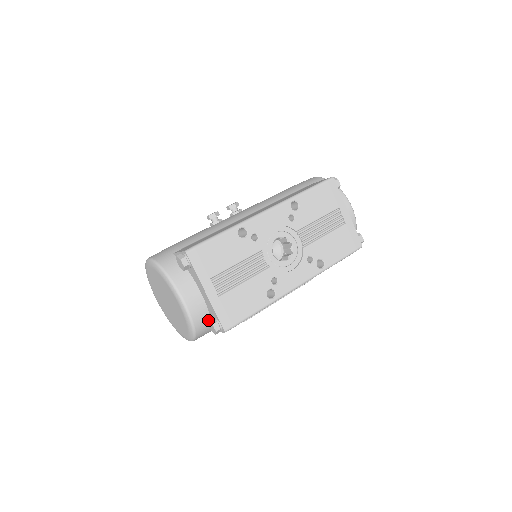
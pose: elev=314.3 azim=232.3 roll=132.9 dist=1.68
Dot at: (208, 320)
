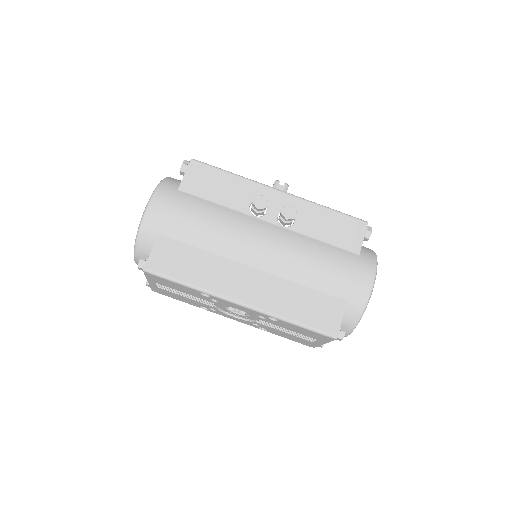
Dot at: occluded
